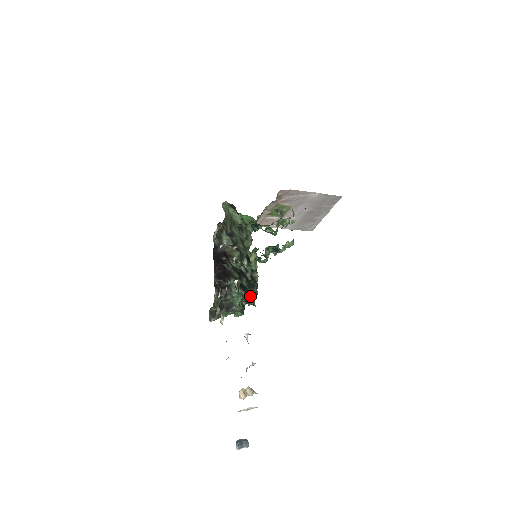
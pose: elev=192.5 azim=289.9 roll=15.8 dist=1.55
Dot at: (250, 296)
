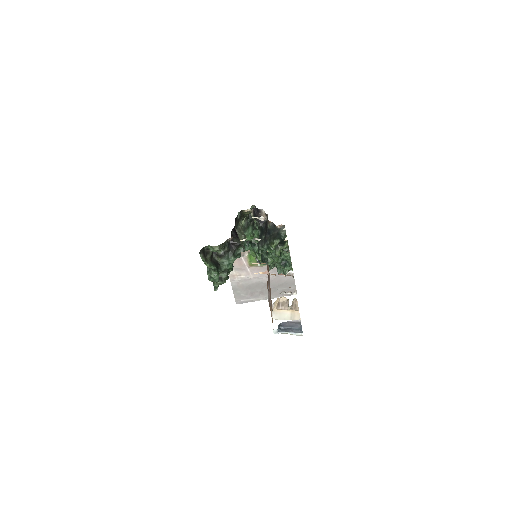
Dot at: (226, 277)
